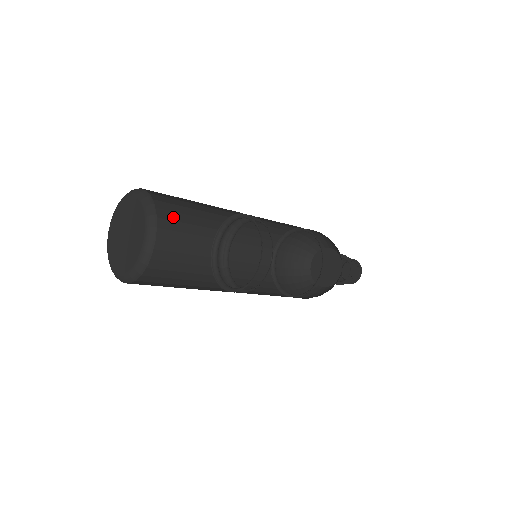
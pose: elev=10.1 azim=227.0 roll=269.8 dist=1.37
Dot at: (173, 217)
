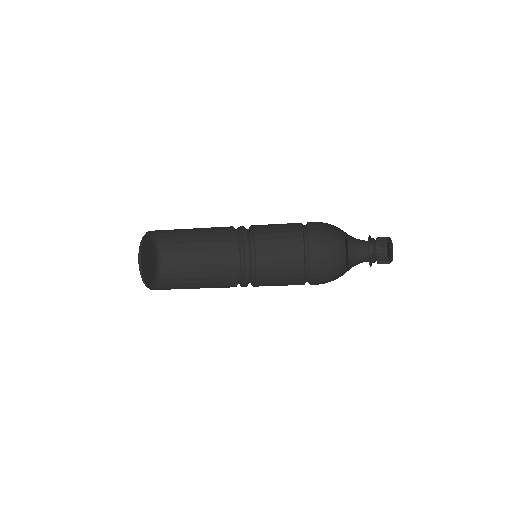
Dot at: (197, 241)
